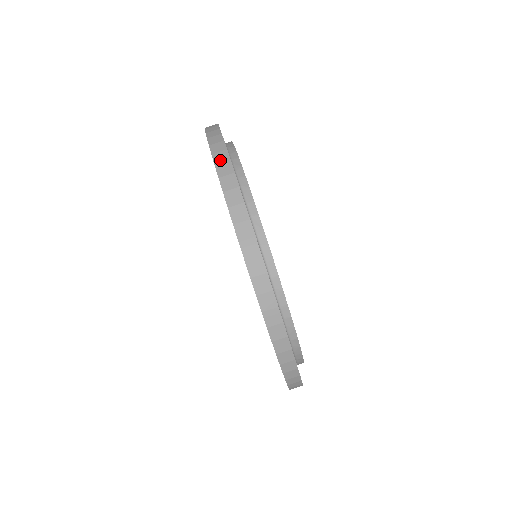
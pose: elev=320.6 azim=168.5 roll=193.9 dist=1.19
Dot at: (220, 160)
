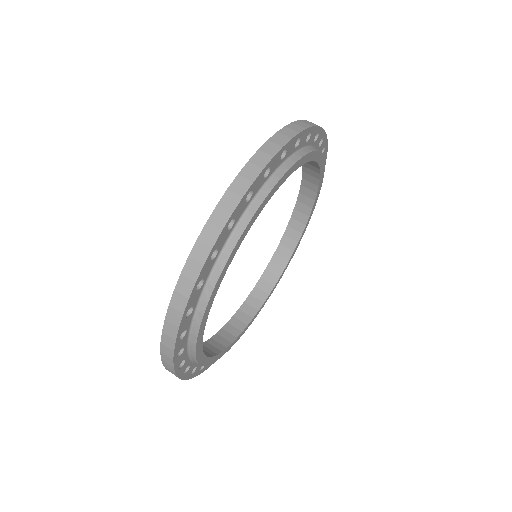
Dot at: (215, 221)
